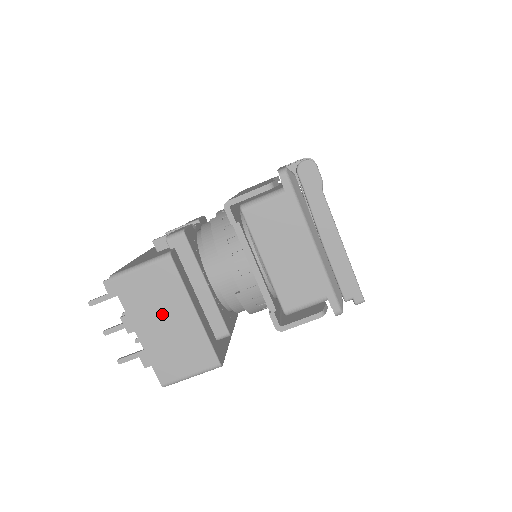
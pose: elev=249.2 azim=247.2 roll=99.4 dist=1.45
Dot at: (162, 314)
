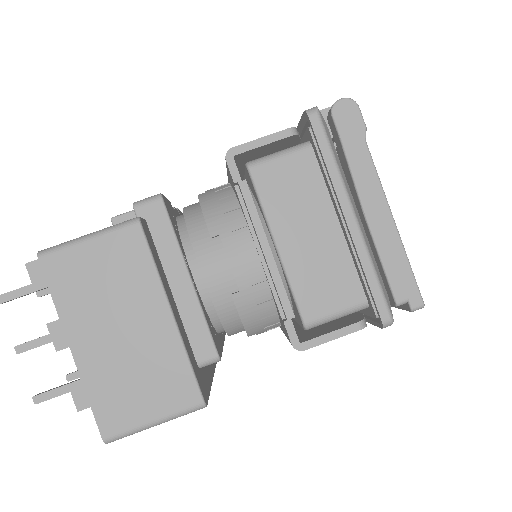
Dot at: (116, 315)
